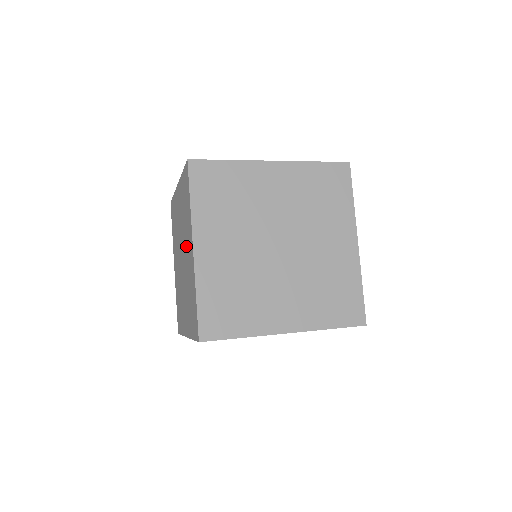
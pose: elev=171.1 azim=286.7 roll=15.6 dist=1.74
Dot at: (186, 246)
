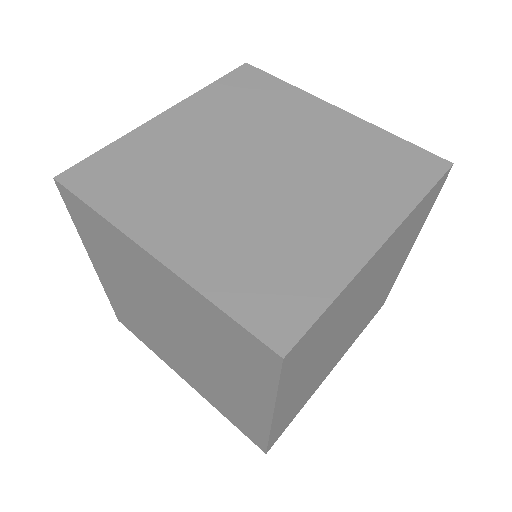
Dot at: occluded
